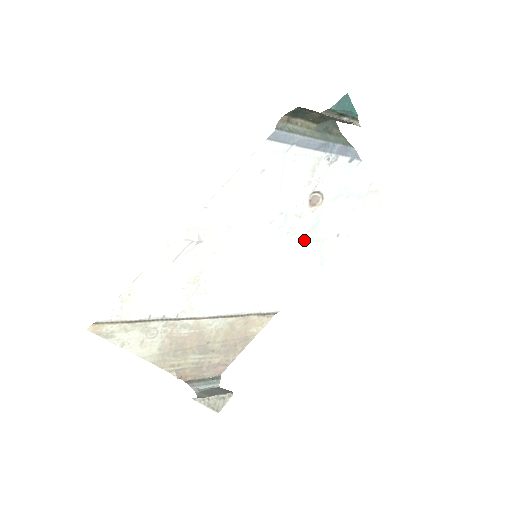
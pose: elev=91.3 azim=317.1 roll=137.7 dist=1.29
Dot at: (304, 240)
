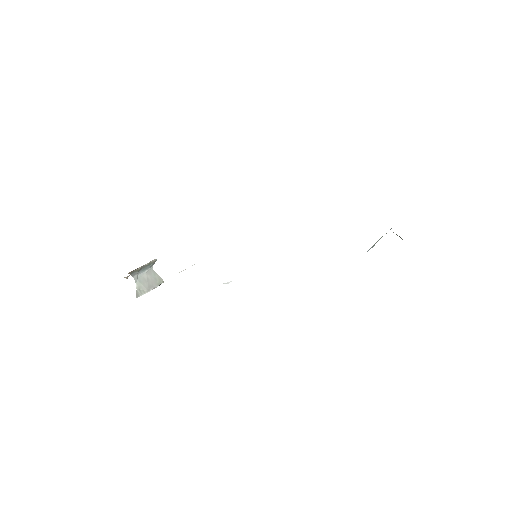
Dot at: occluded
